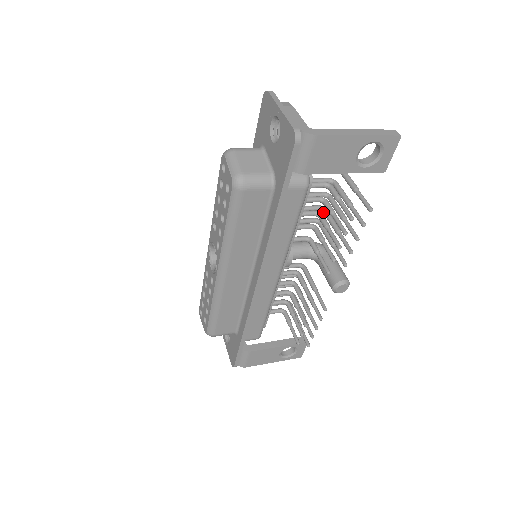
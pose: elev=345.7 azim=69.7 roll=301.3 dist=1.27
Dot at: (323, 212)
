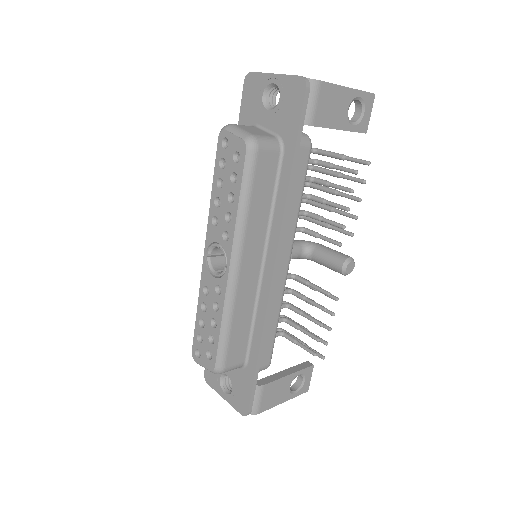
Dot at: (307, 202)
